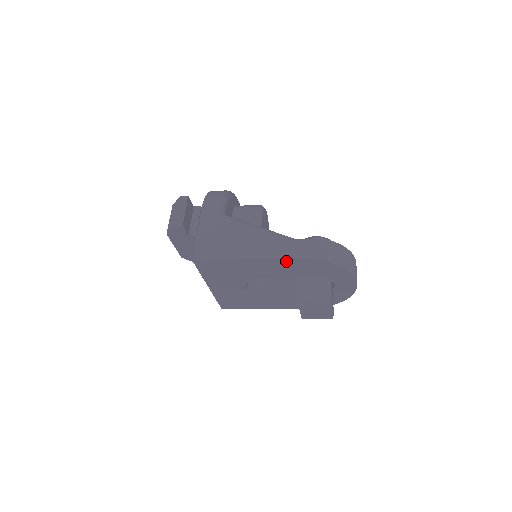
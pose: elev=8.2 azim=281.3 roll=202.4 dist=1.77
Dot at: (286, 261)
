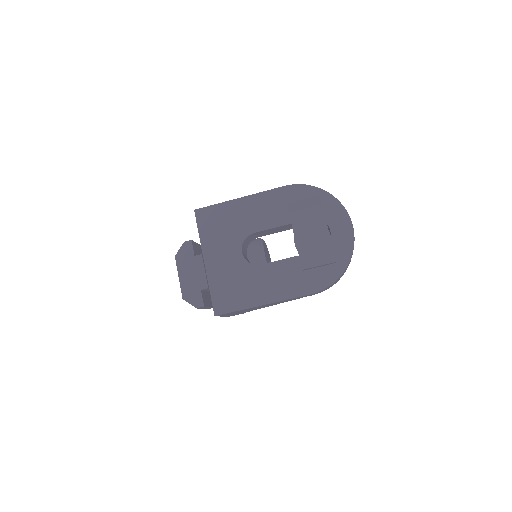
Dot at: (277, 193)
